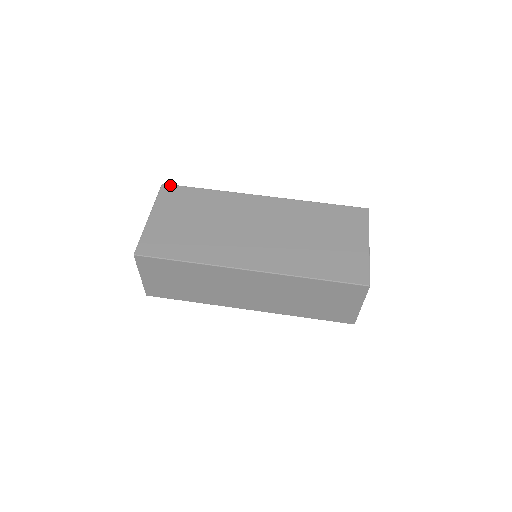
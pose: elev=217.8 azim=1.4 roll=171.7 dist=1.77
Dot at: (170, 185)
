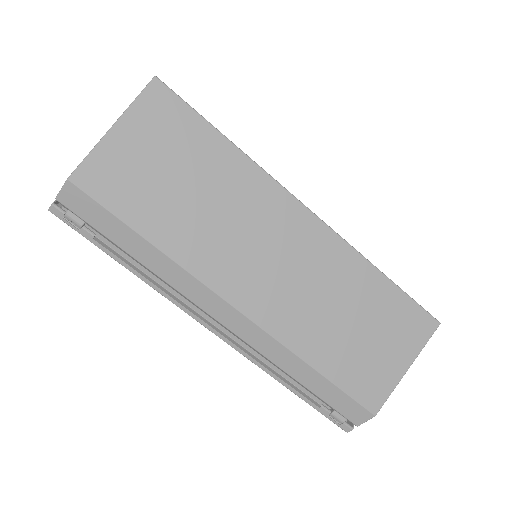
Dot at: occluded
